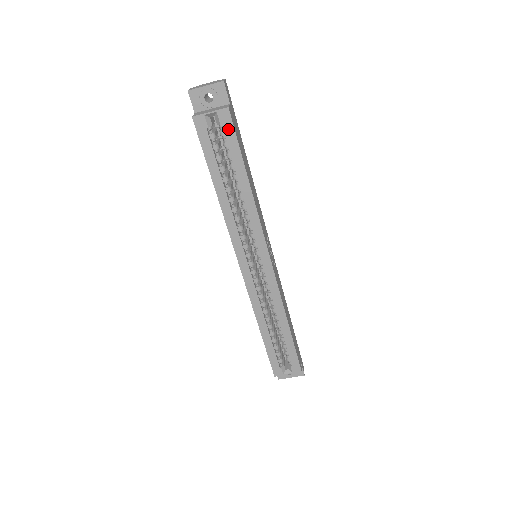
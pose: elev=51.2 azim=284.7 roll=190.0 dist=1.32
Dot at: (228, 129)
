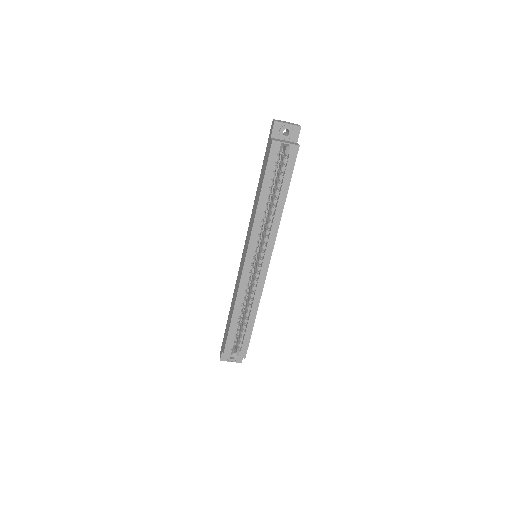
Dot at: (291, 159)
